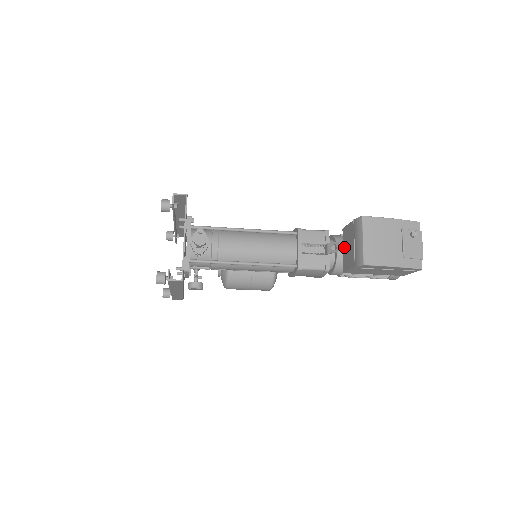
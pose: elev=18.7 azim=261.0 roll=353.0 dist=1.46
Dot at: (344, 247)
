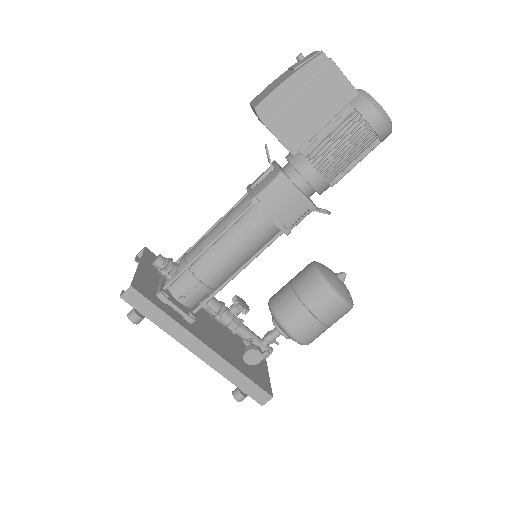
Dot at: occluded
